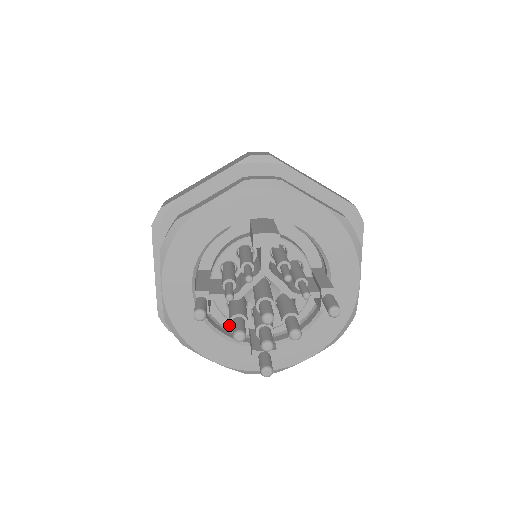
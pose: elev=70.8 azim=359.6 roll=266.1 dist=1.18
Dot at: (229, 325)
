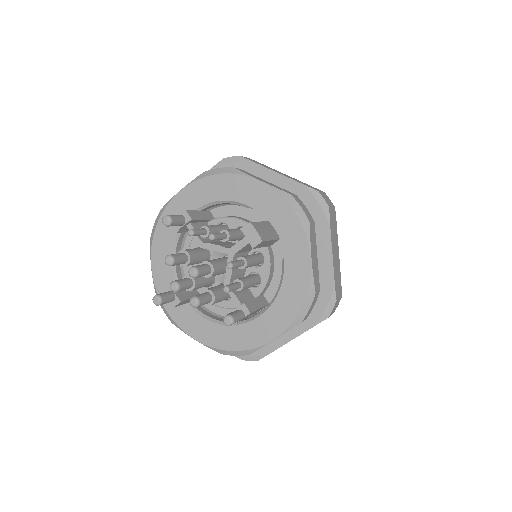
Dot at: occluded
